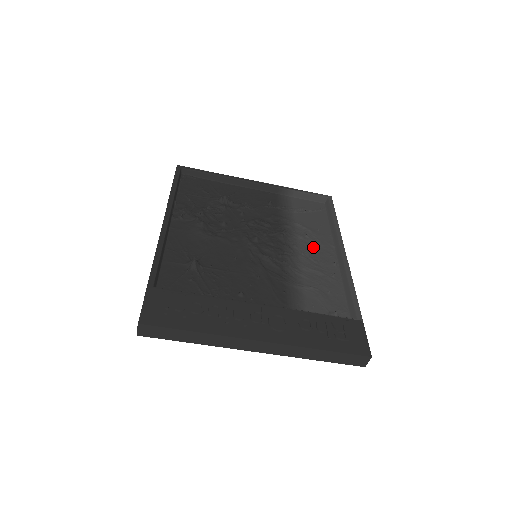
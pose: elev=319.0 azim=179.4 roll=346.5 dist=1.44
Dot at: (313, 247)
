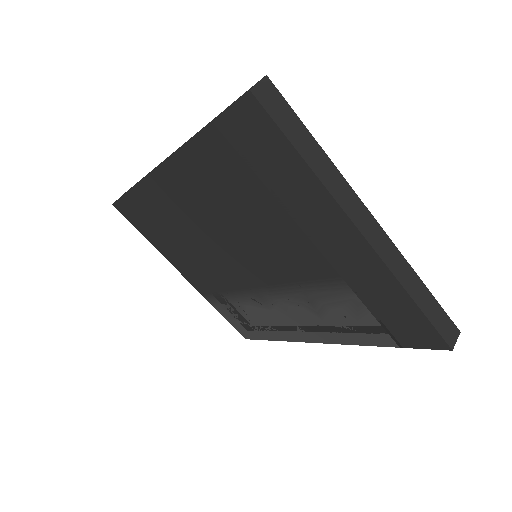
Dot at: occluded
